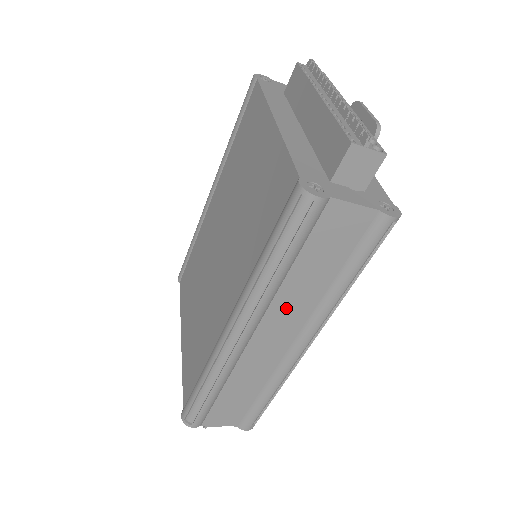
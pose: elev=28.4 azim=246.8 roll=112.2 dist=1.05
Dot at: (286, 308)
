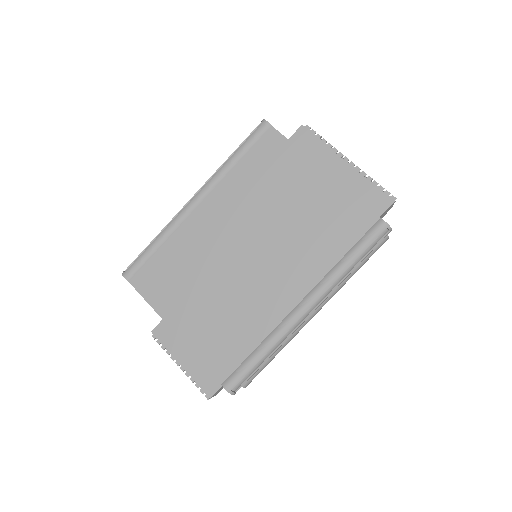
Dot at: occluded
